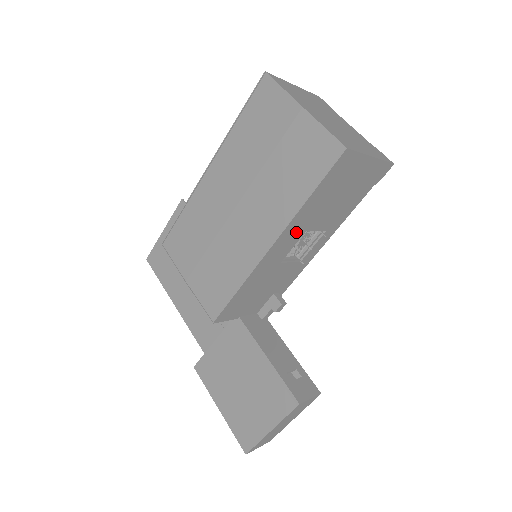
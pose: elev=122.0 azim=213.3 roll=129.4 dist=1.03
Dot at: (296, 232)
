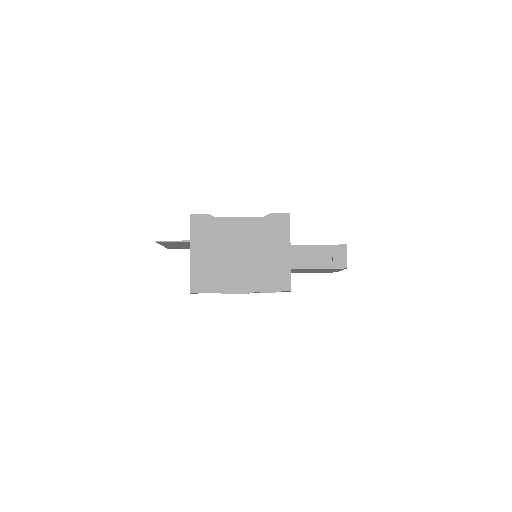
Dot at: occluded
